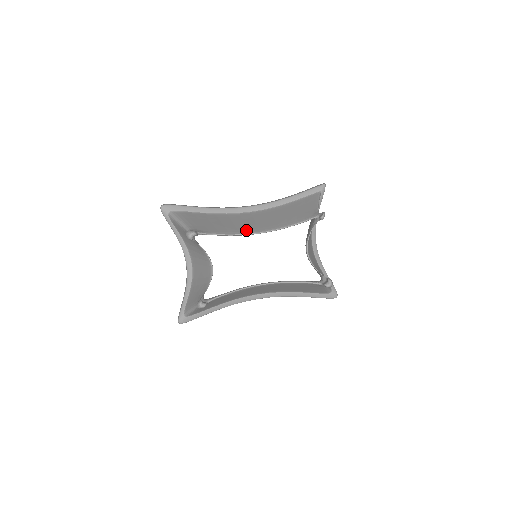
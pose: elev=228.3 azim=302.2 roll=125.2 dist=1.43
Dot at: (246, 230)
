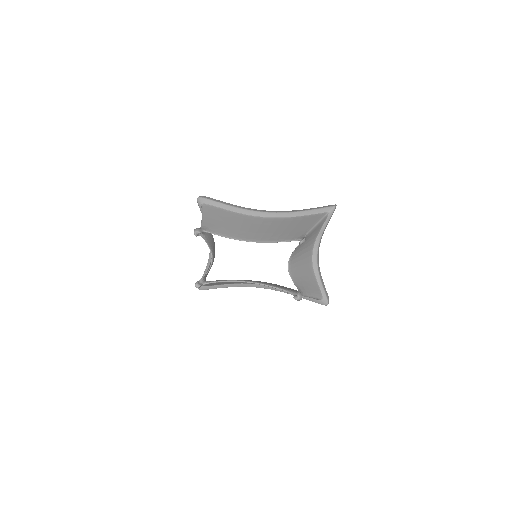
Dot at: (244, 236)
